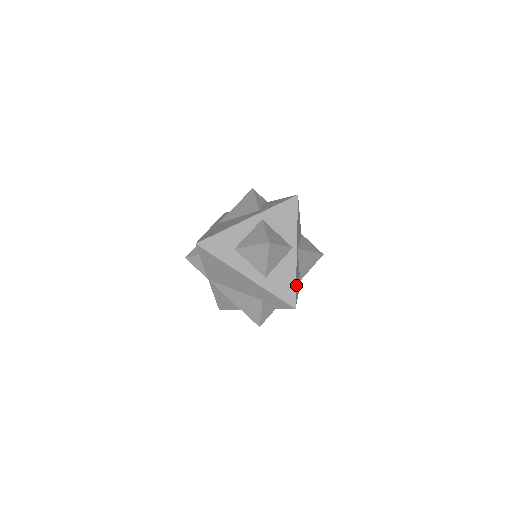
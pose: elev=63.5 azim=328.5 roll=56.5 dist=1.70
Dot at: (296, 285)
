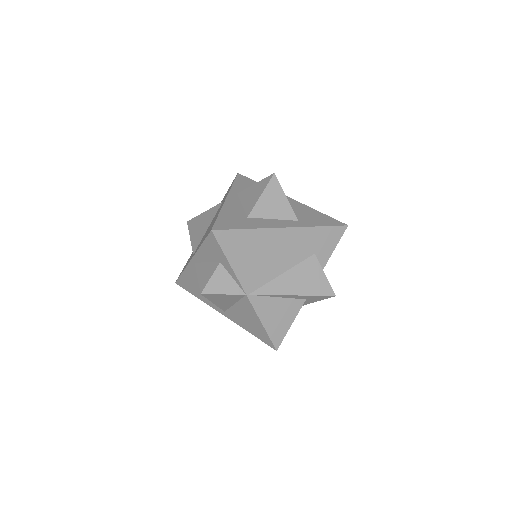
Dot at: occluded
